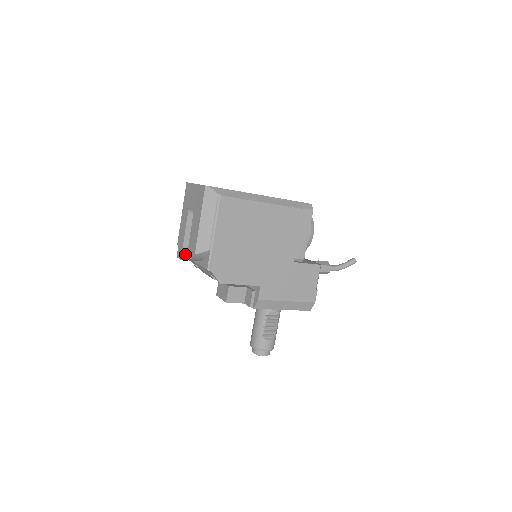
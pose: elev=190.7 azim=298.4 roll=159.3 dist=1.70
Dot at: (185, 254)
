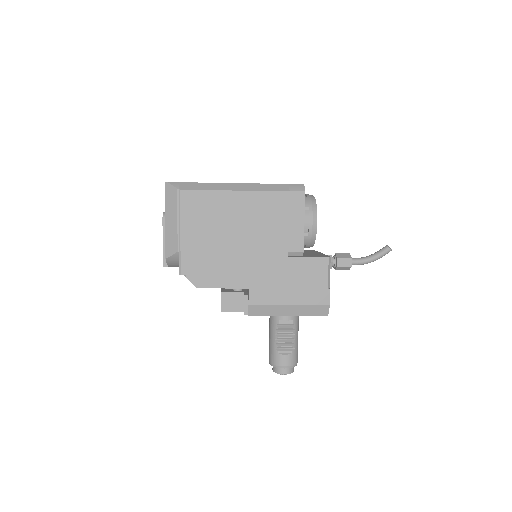
Dot at: occluded
